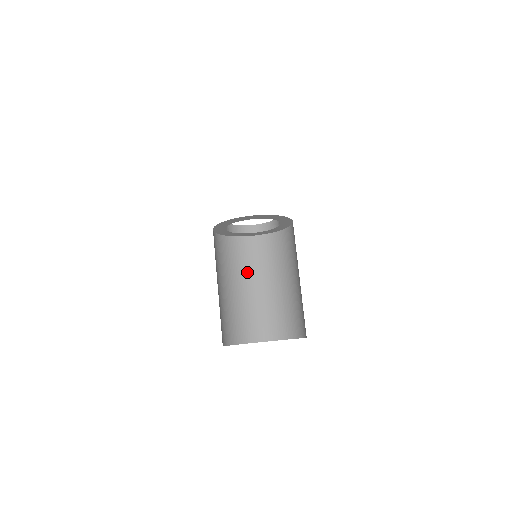
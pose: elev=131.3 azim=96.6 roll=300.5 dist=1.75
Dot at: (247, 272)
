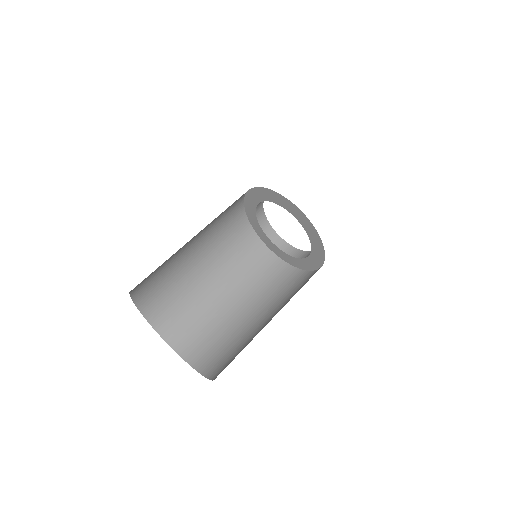
Dot at: (247, 288)
